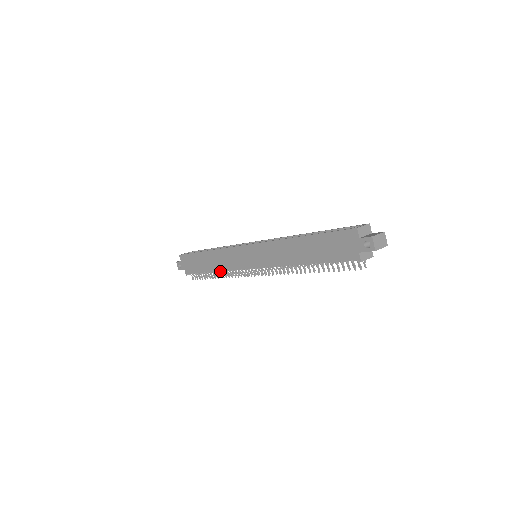
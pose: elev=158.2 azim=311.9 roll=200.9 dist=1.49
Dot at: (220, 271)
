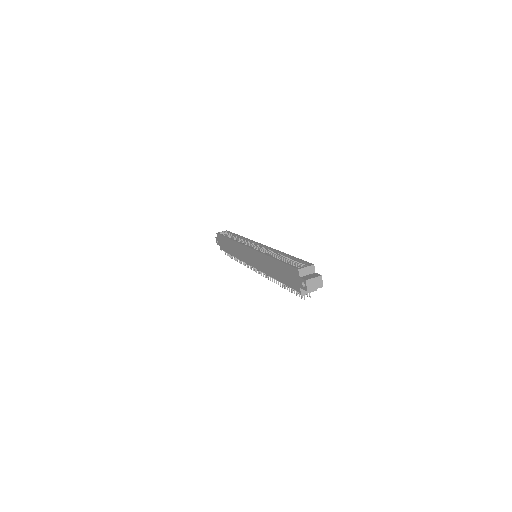
Dot at: occluded
